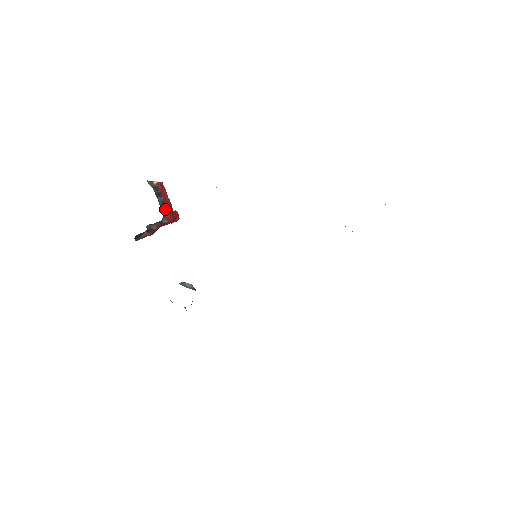
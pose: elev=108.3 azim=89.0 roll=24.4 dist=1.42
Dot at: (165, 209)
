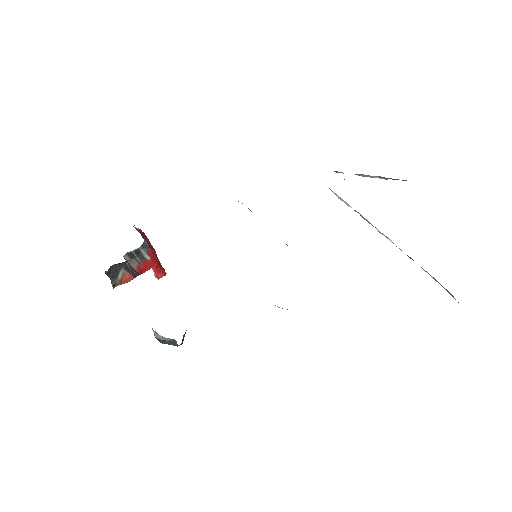
Dot at: occluded
